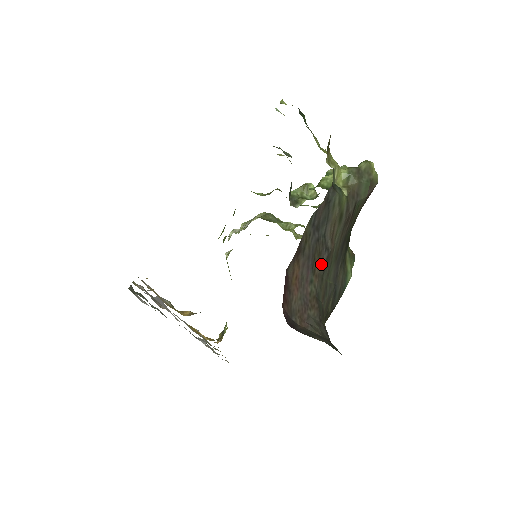
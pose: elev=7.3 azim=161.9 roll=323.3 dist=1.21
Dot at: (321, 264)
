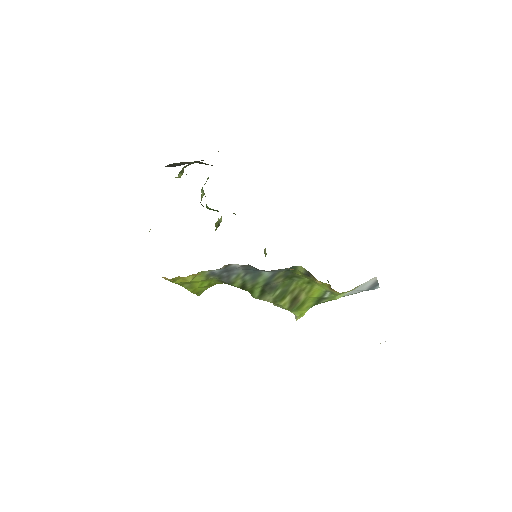
Dot at: occluded
